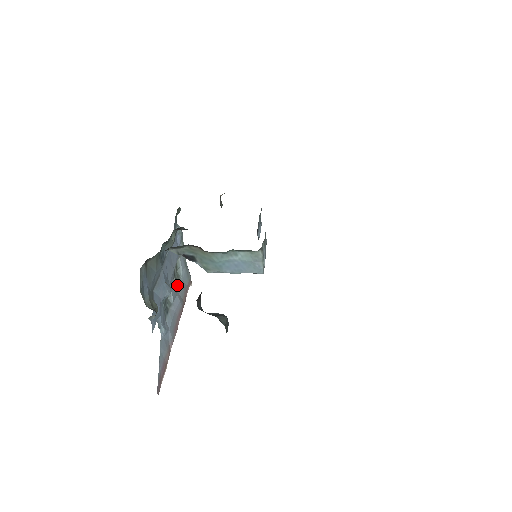
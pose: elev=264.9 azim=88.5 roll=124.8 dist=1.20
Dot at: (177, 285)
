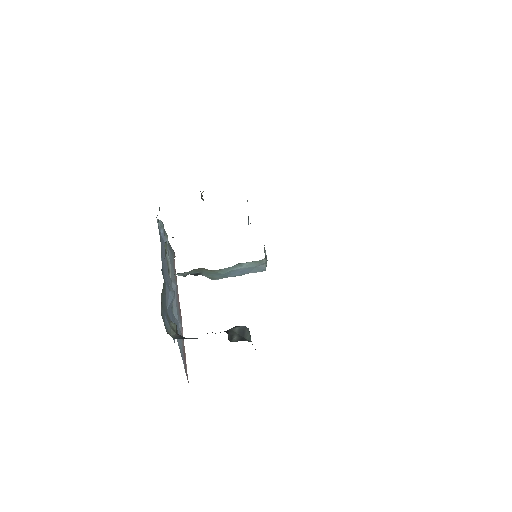
Dot at: (169, 272)
